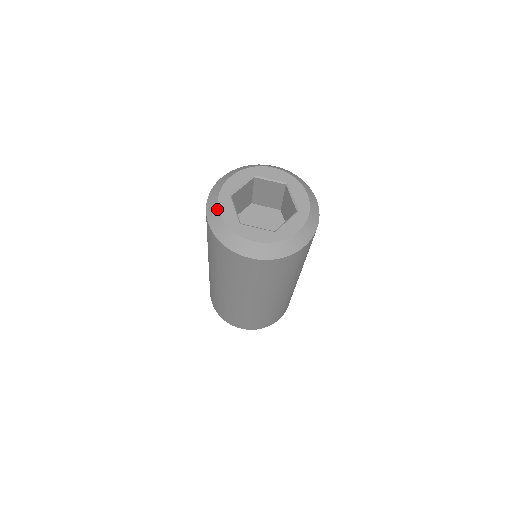
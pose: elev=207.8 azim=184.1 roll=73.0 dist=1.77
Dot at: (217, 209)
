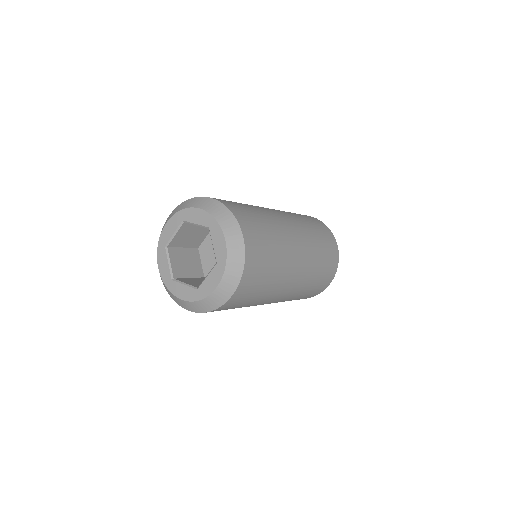
Dot at: (157, 263)
